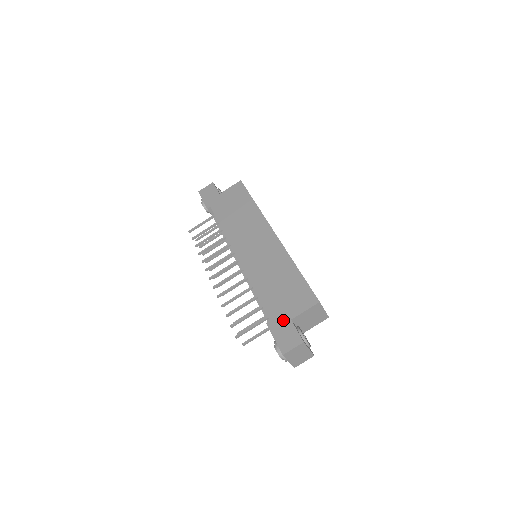
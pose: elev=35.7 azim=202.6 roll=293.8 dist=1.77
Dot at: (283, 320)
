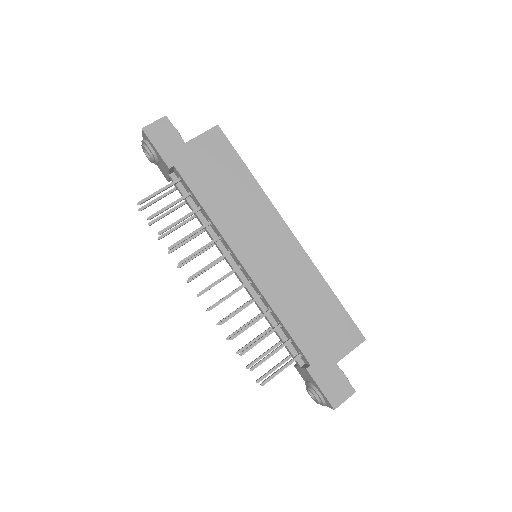
Dot at: (327, 364)
